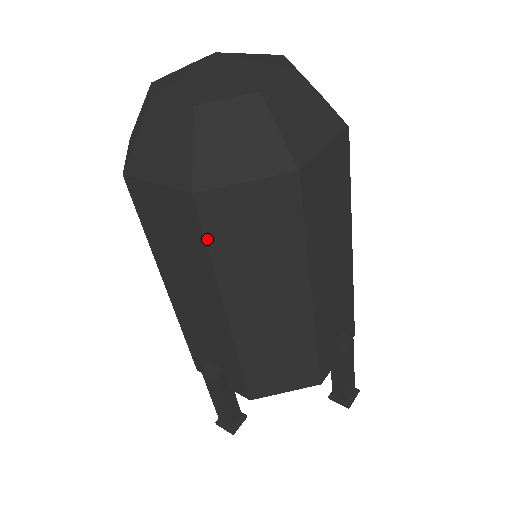
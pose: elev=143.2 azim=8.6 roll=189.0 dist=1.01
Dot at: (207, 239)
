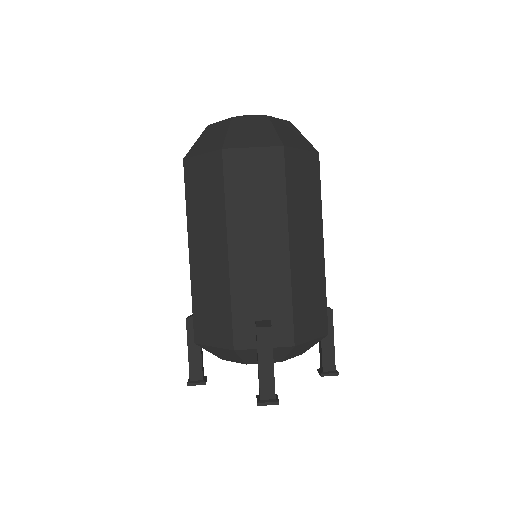
Dot at: (186, 189)
